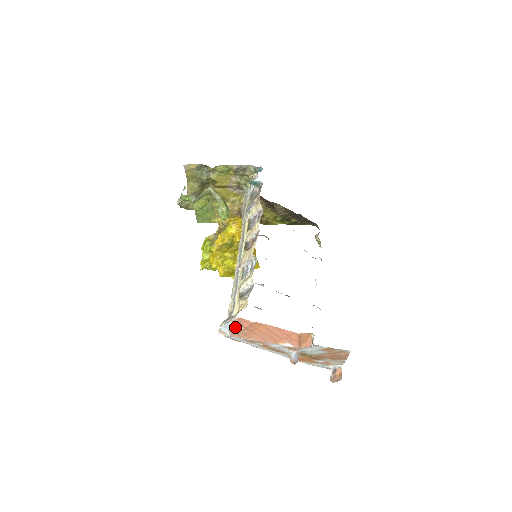
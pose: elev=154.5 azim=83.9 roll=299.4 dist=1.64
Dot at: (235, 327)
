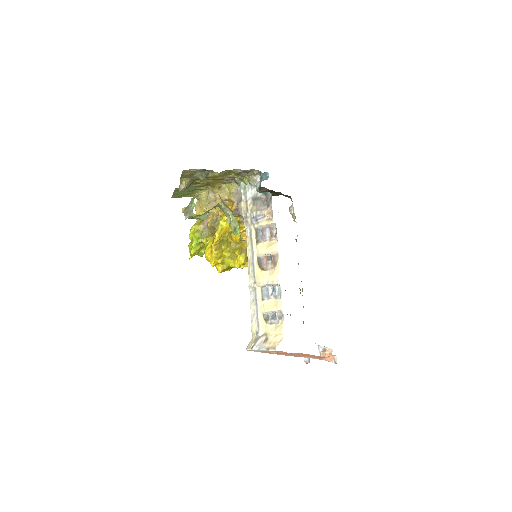
Dot at: (268, 351)
